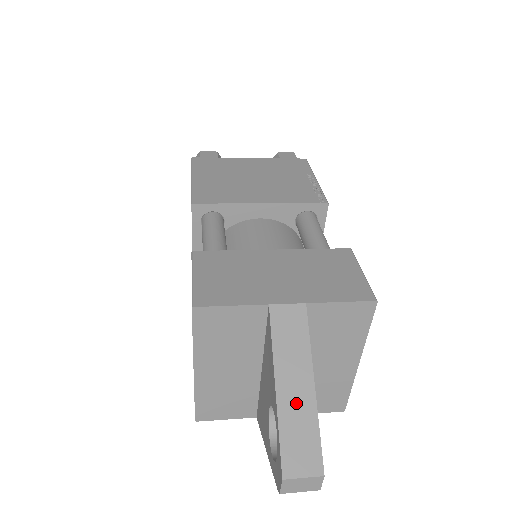
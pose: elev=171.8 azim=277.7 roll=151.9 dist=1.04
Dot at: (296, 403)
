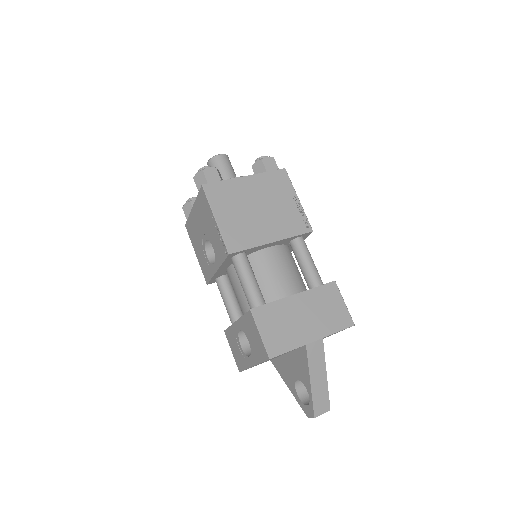
Dot at: (319, 386)
